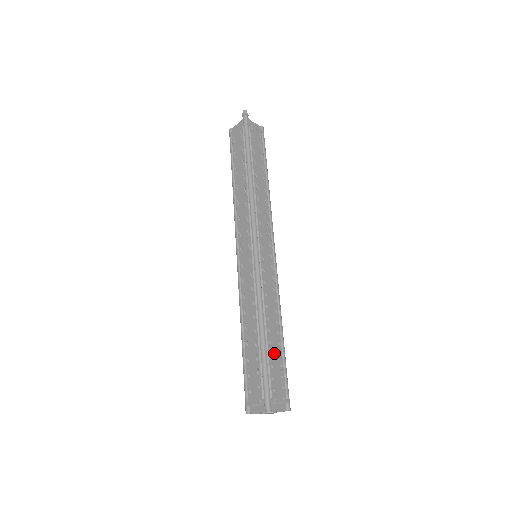
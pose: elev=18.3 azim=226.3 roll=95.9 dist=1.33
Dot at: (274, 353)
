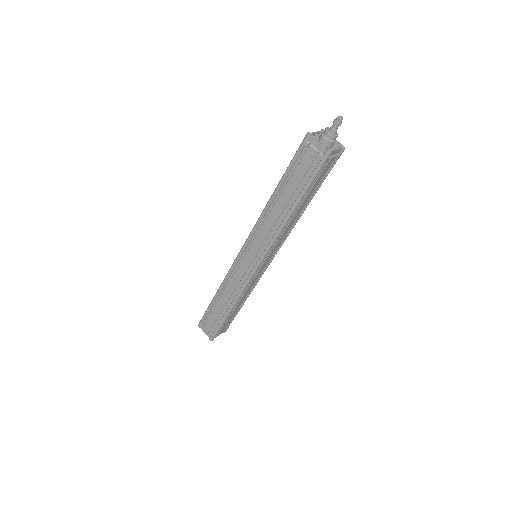
Dot at: (231, 316)
